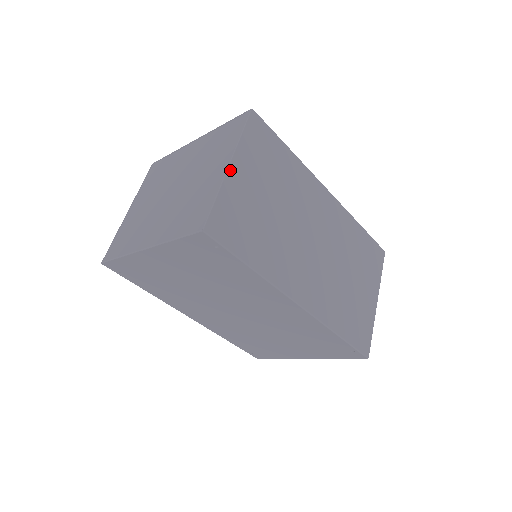
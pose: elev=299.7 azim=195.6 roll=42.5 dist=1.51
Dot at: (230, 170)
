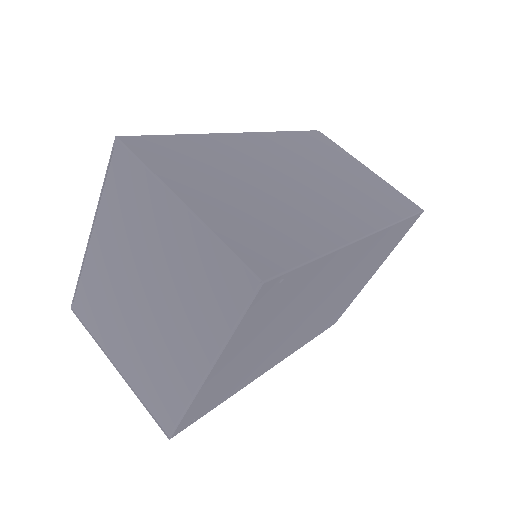
Dot at: (191, 206)
